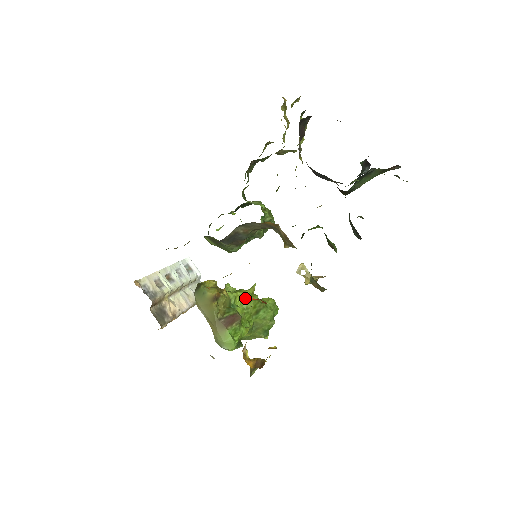
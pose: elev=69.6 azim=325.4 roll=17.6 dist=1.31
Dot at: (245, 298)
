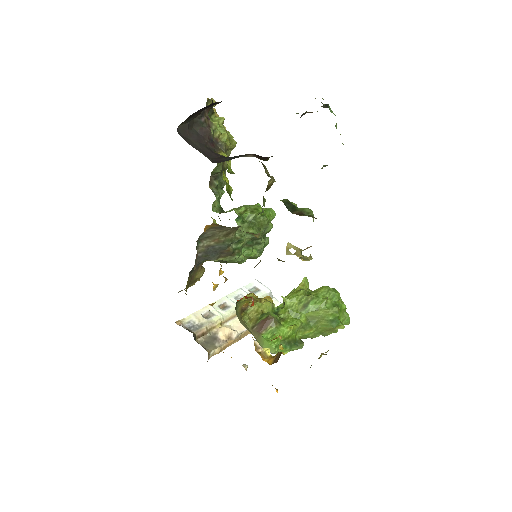
Dot at: occluded
